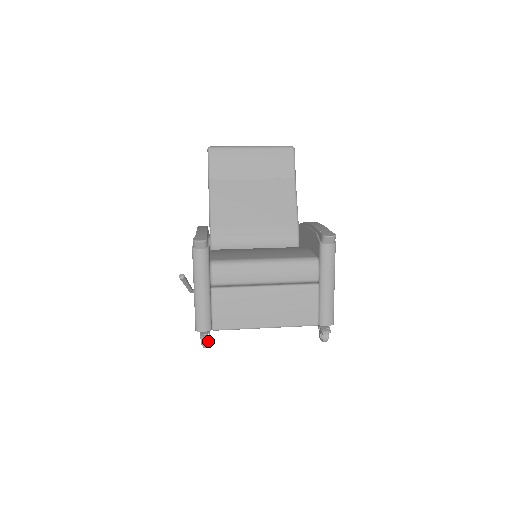
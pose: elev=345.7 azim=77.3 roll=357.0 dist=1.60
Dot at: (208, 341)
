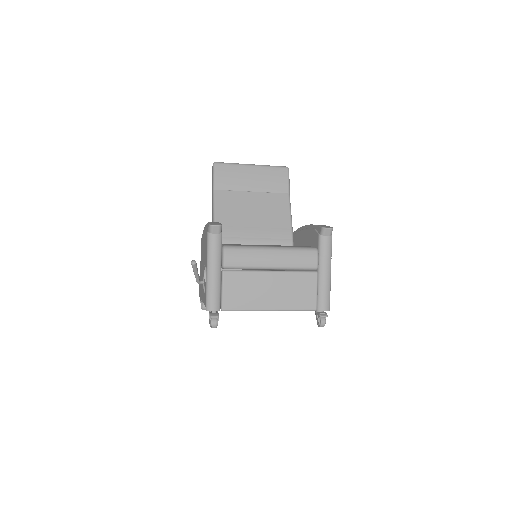
Dot at: (217, 321)
